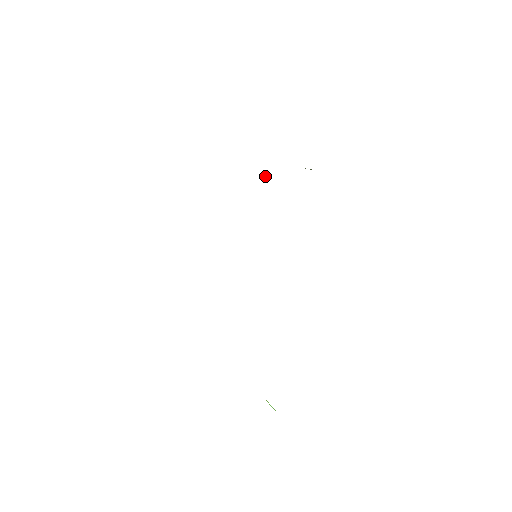
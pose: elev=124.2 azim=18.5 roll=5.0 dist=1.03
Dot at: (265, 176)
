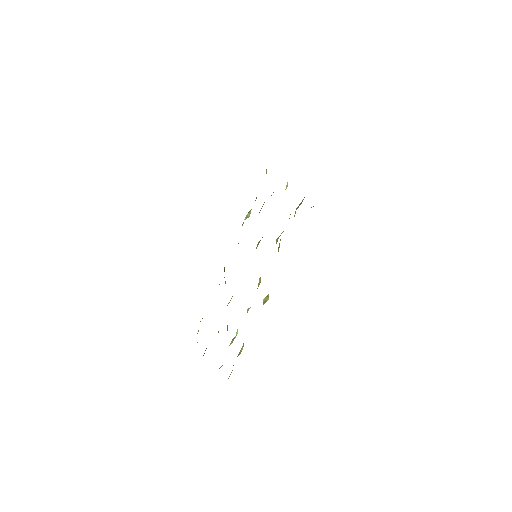
Dot at: occluded
